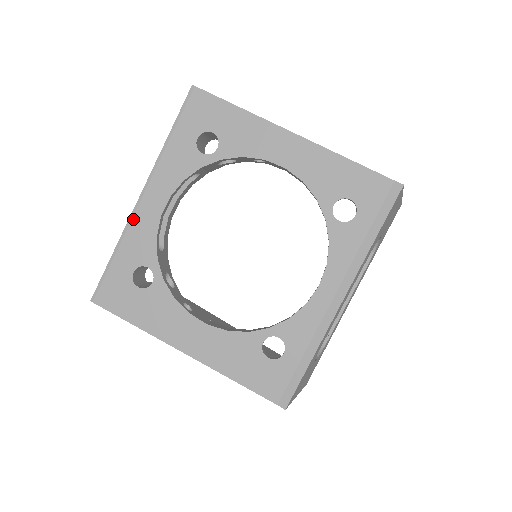
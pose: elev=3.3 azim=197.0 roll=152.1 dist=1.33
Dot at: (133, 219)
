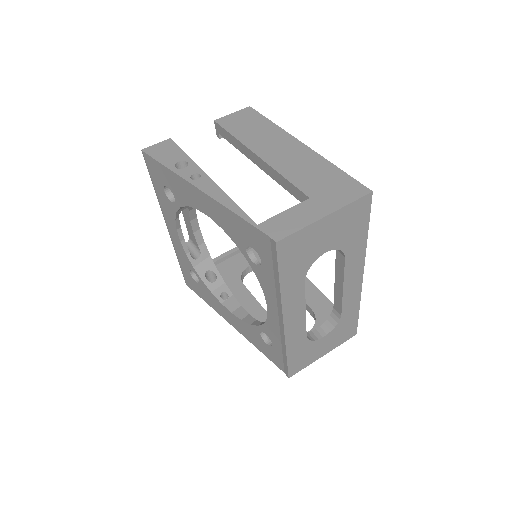
Dot at: (172, 241)
